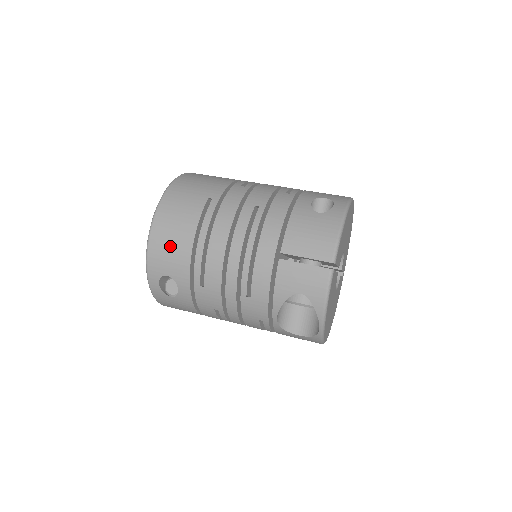
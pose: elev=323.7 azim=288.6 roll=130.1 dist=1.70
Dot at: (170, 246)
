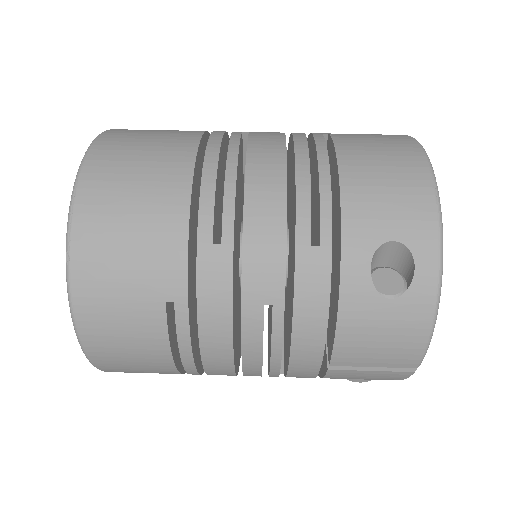
Dot at: (137, 369)
